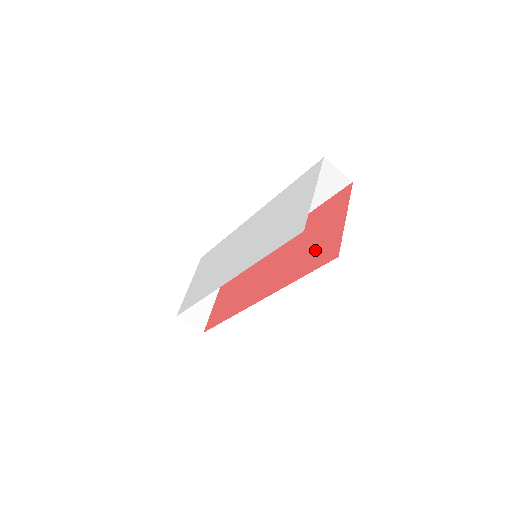
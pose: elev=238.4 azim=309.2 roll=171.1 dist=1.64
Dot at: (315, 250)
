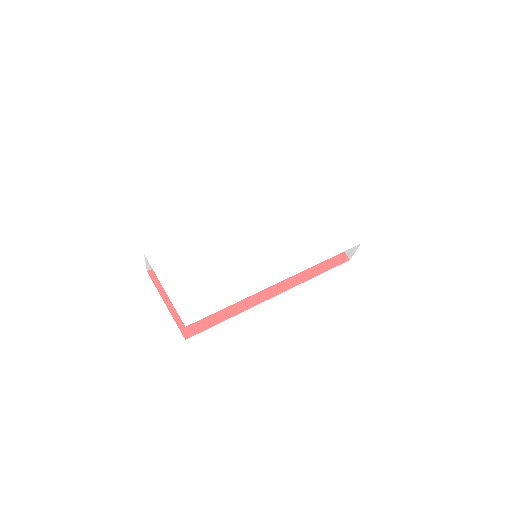
Dot at: occluded
